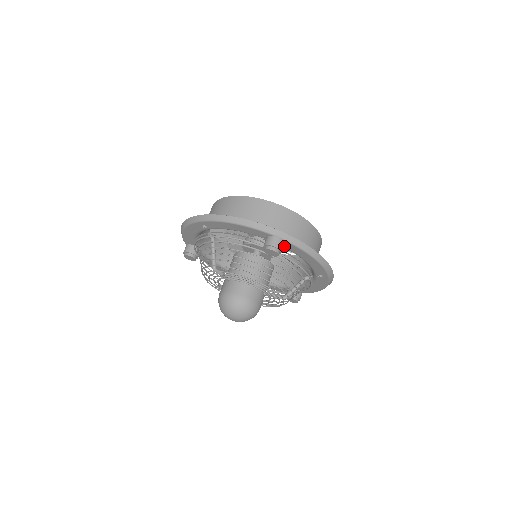
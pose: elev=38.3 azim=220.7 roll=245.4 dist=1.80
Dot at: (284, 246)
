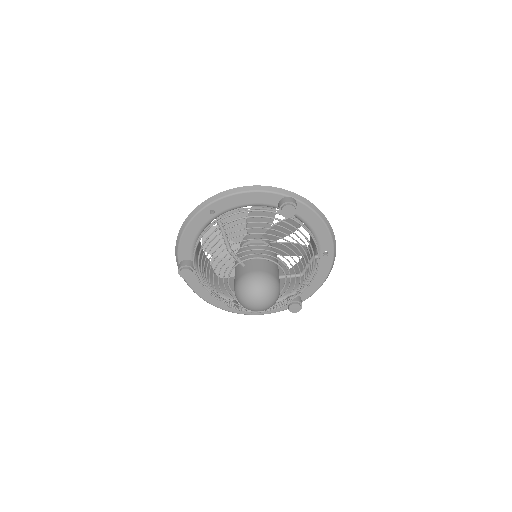
Dot at: occluded
